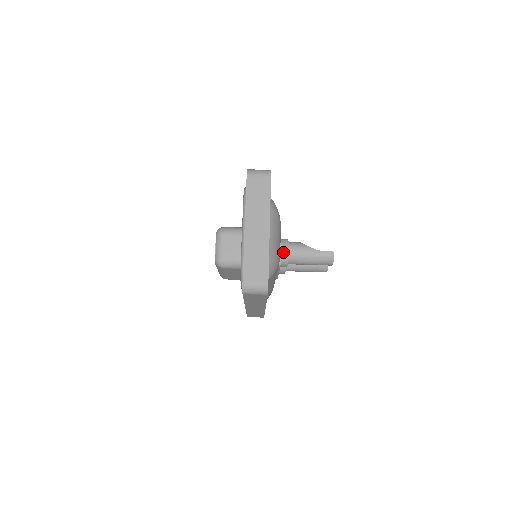
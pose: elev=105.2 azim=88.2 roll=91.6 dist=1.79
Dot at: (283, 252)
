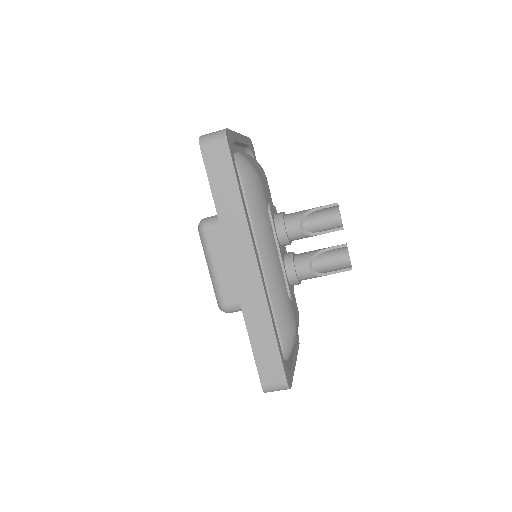
Dot at: occluded
